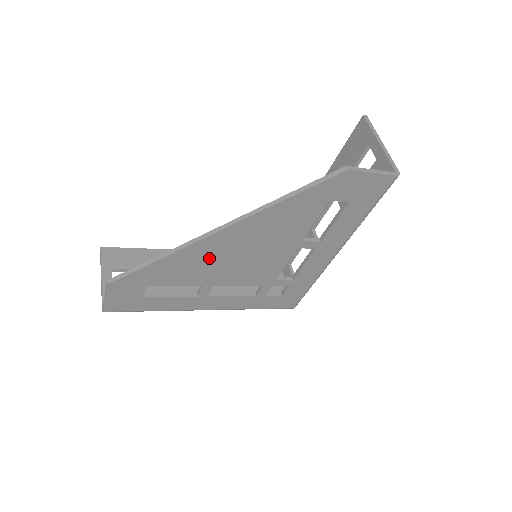
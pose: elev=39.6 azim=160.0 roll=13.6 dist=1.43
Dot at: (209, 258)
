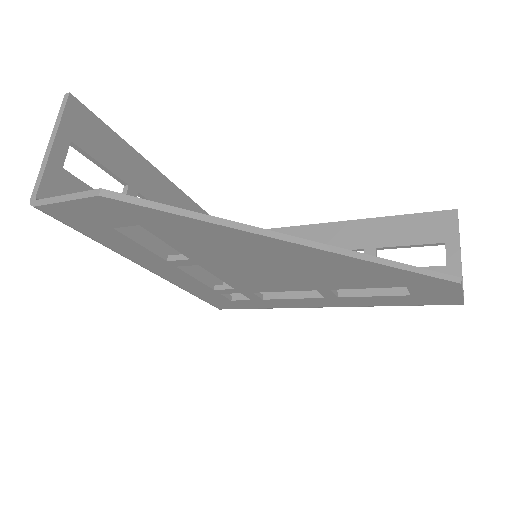
Dot at: (245, 250)
